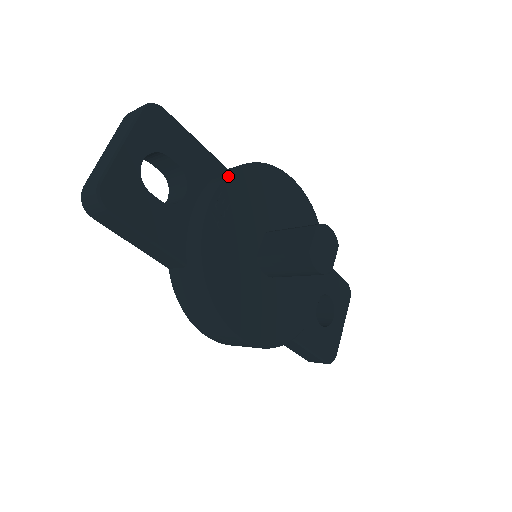
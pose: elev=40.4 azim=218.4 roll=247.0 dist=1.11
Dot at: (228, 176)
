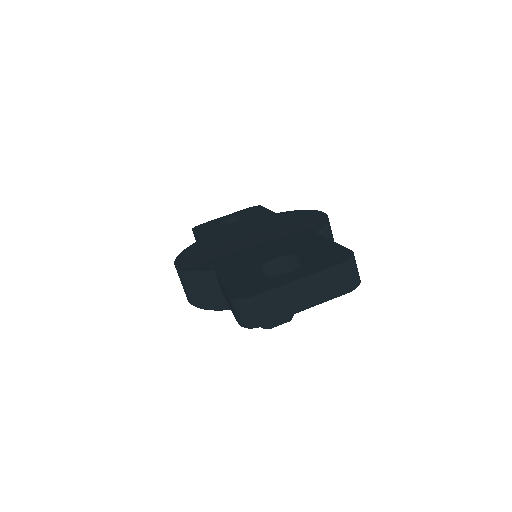
Dot at: occluded
